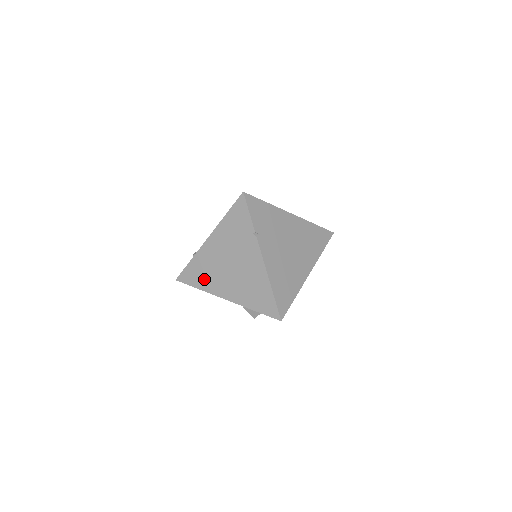
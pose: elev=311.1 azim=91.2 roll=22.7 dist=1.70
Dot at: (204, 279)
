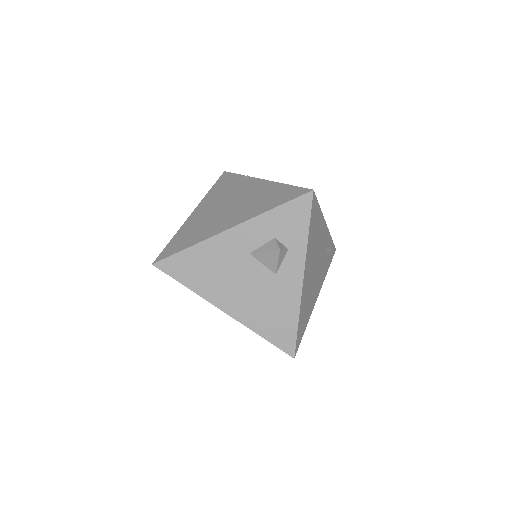
Dot at: (195, 236)
